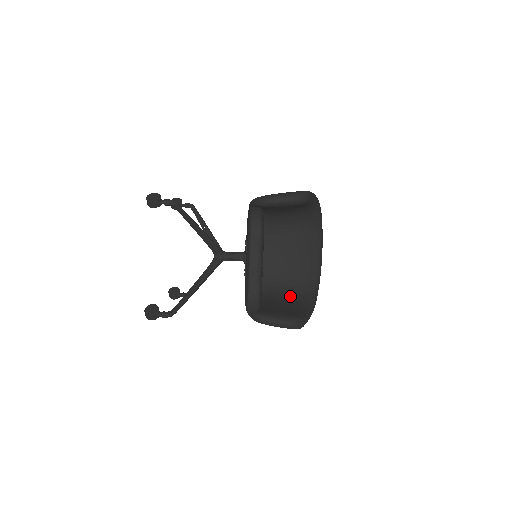
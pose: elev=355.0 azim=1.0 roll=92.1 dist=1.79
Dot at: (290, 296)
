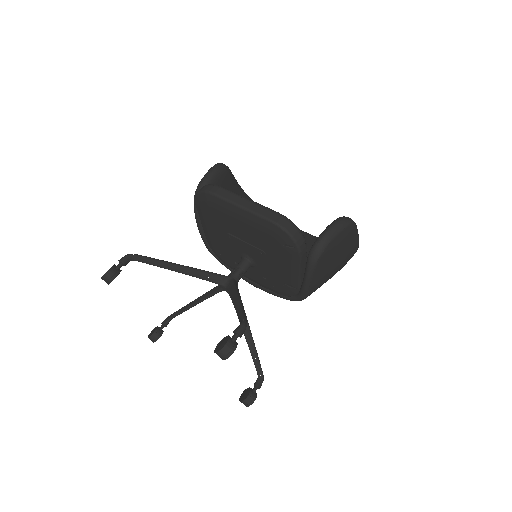
Dot at: occluded
